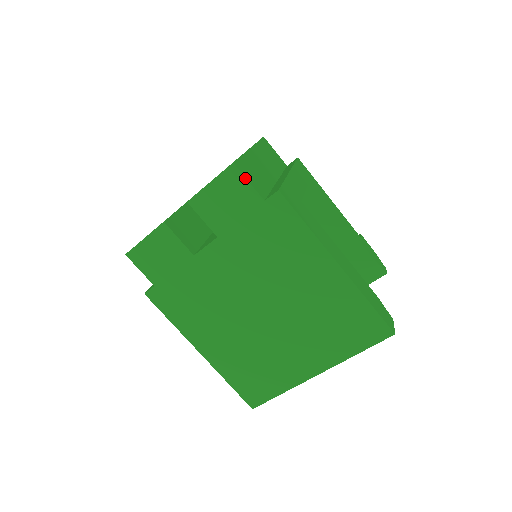
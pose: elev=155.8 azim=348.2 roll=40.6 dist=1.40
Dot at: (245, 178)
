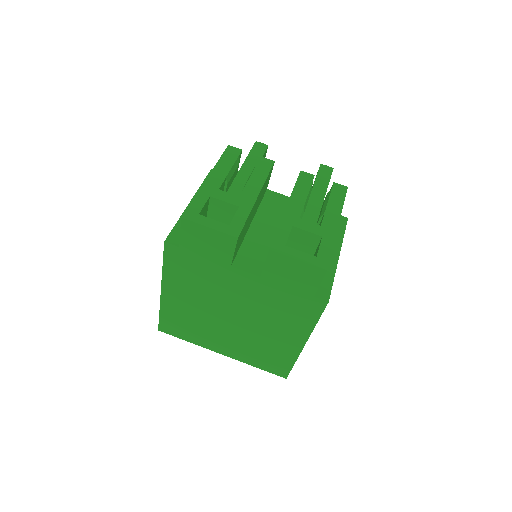
Dot at: (321, 281)
